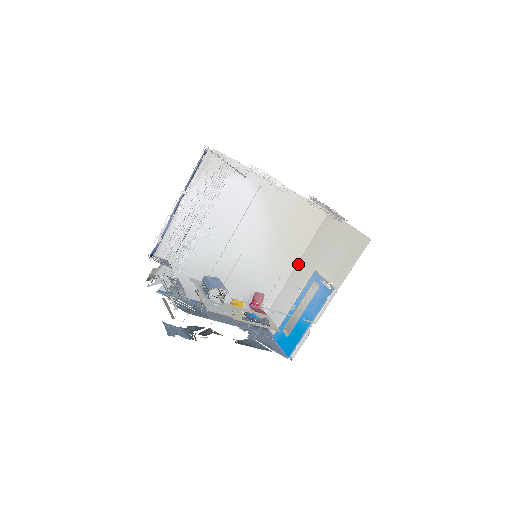
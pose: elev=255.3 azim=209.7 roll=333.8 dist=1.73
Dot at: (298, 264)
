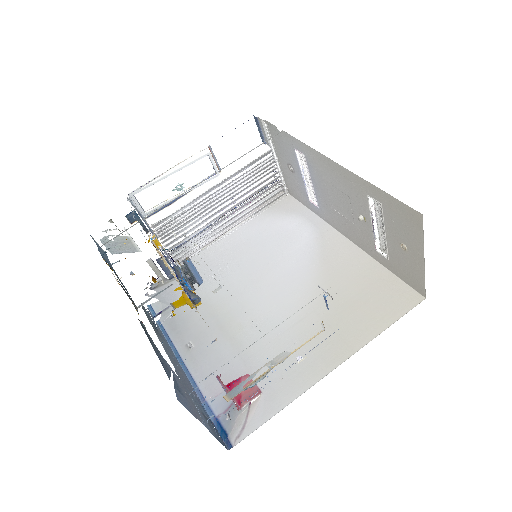
Dot at: (340, 361)
